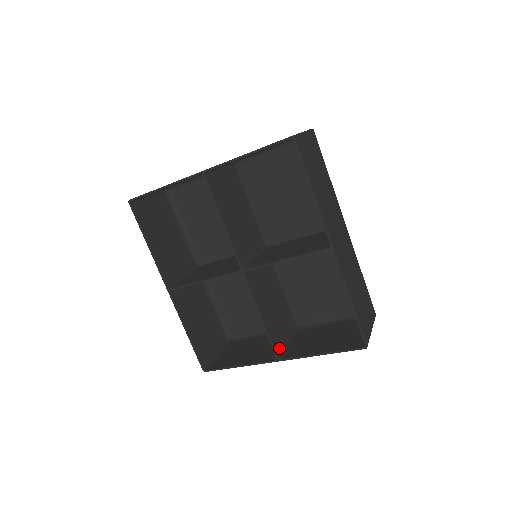
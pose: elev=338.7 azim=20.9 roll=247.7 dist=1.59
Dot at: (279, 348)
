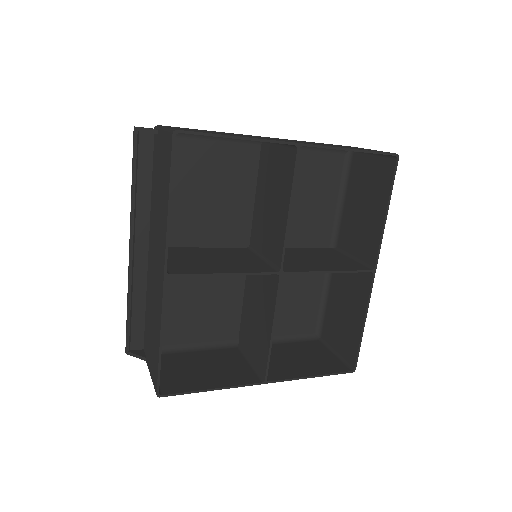
Dot at: (263, 368)
